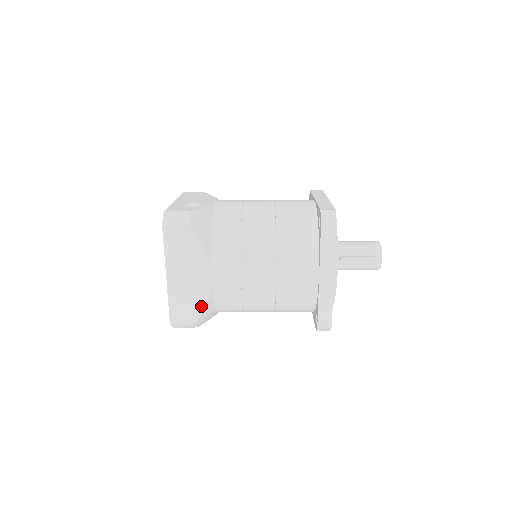
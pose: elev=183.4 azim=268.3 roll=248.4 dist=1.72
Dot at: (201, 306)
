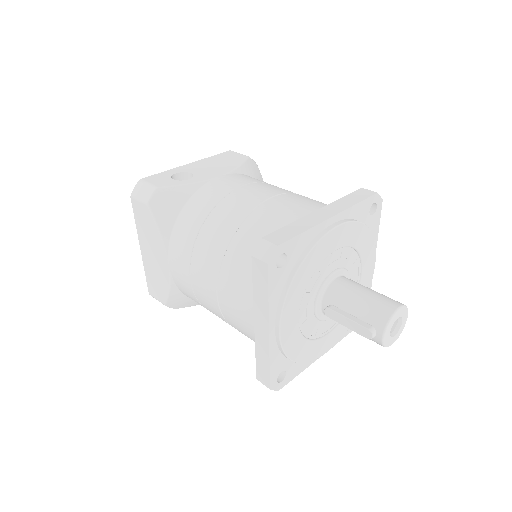
Dot at: (166, 292)
